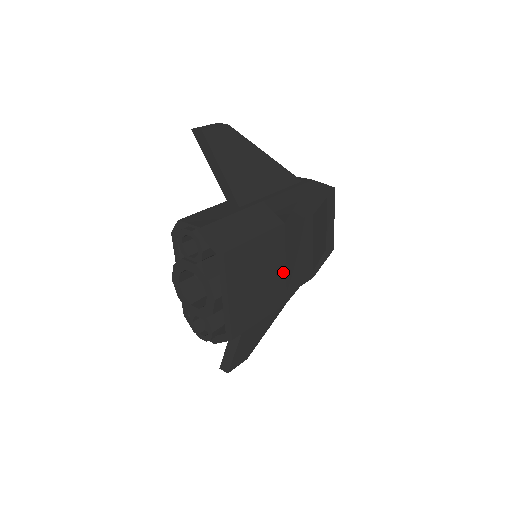
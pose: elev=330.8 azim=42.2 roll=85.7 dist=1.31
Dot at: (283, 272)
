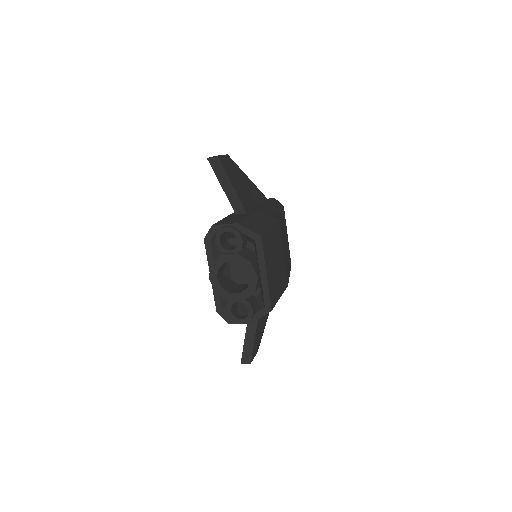
Dot at: (283, 260)
